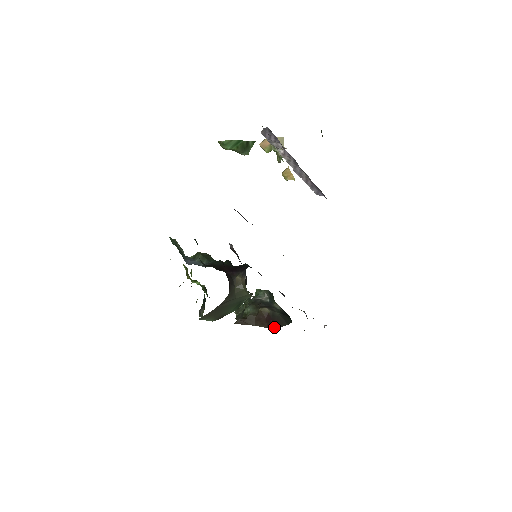
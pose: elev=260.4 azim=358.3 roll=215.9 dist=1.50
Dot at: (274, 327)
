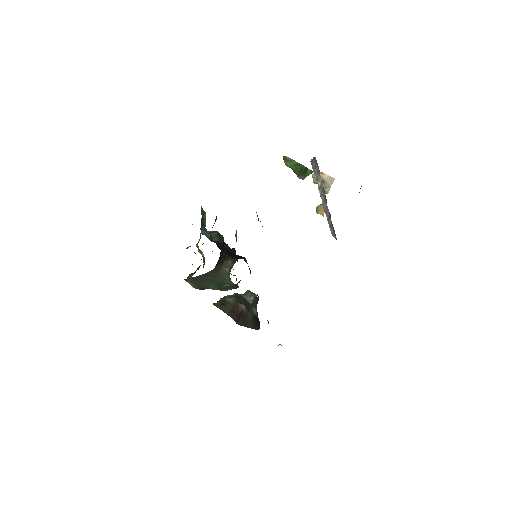
Dot at: (241, 323)
